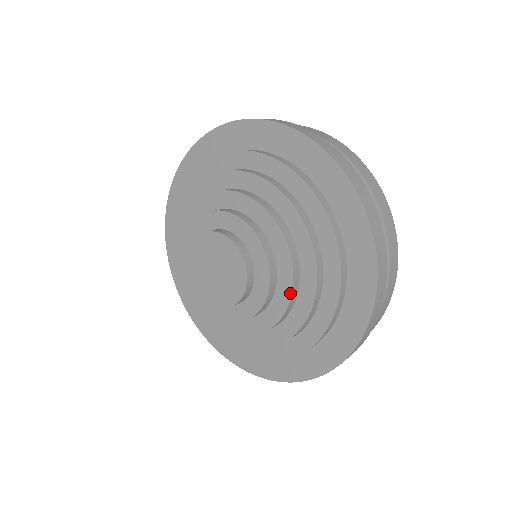
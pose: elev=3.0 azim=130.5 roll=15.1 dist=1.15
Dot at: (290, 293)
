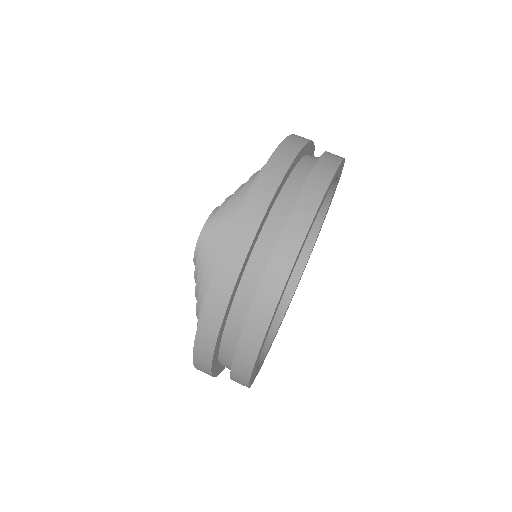
Dot at: (200, 267)
